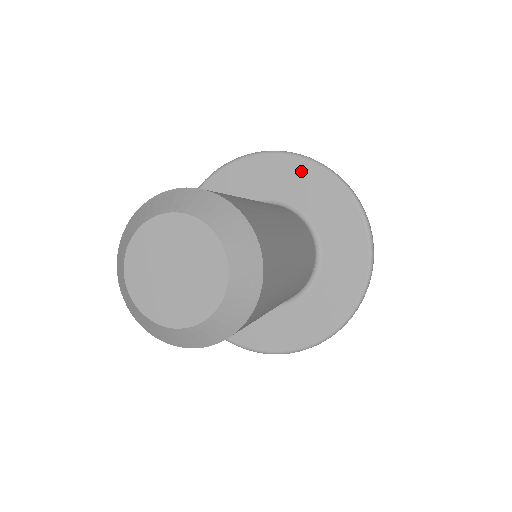
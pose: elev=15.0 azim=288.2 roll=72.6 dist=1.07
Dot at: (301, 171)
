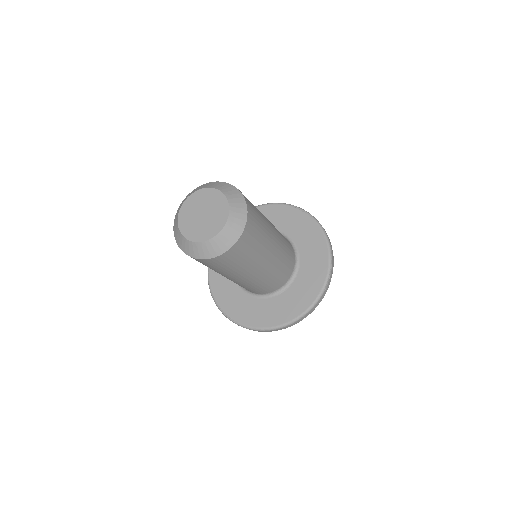
Dot at: (277, 211)
